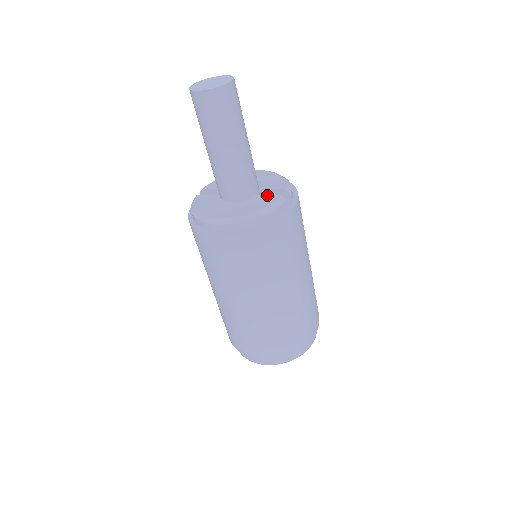
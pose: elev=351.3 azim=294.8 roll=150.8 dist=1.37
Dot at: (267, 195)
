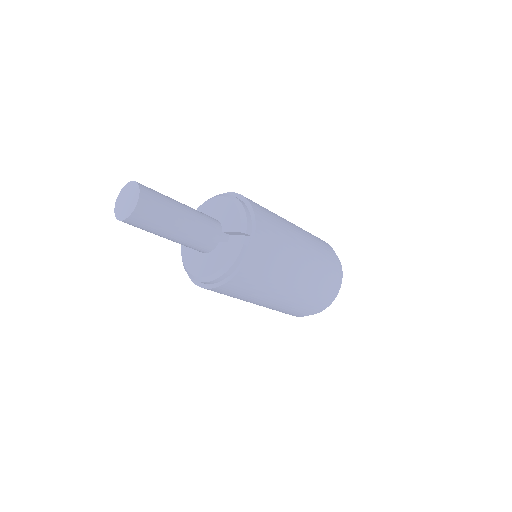
Dot at: (227, 242)
